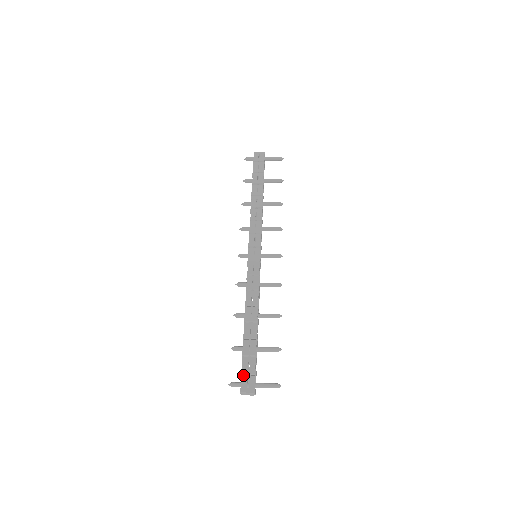
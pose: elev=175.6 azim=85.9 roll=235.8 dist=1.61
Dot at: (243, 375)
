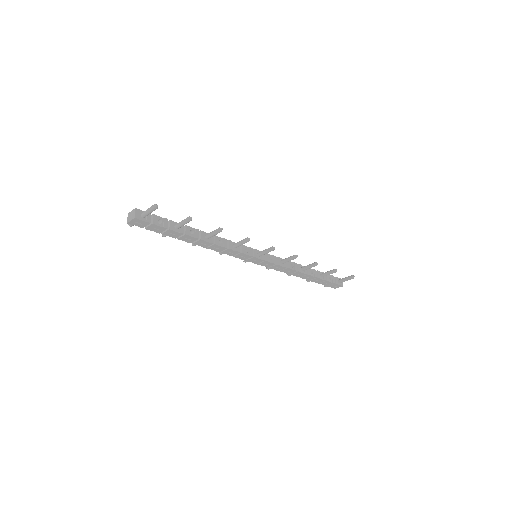
Dot at: occluded
